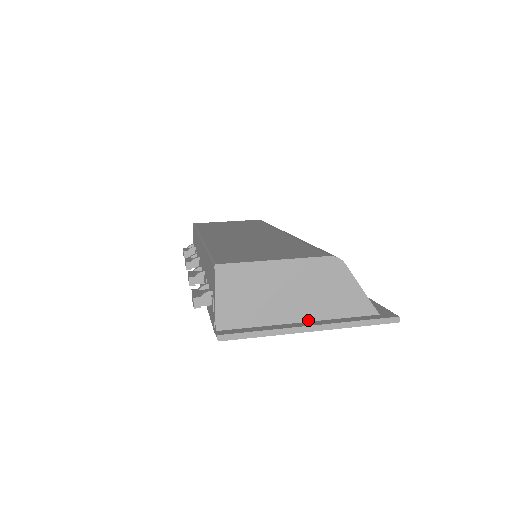
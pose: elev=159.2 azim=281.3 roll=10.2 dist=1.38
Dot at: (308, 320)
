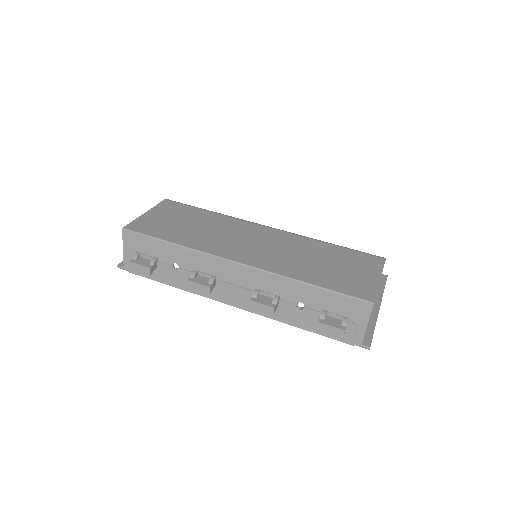
Dot at: occluded
